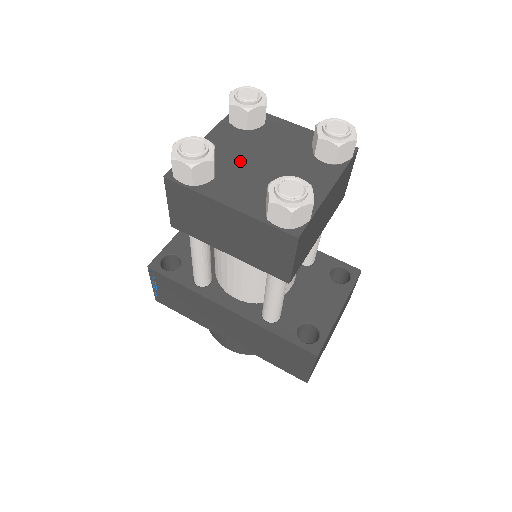
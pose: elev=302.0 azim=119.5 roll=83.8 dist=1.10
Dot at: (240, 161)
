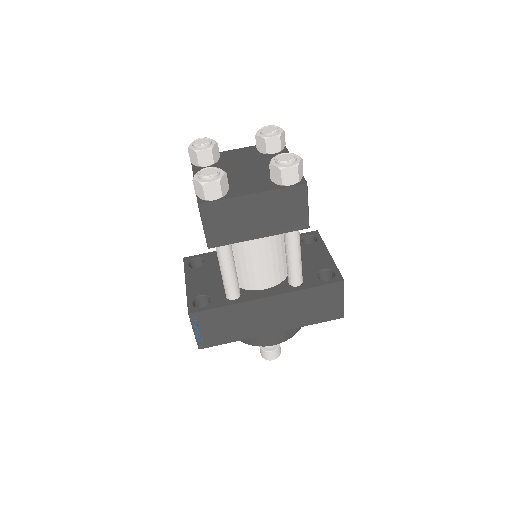
Dot at: (230, 176)
